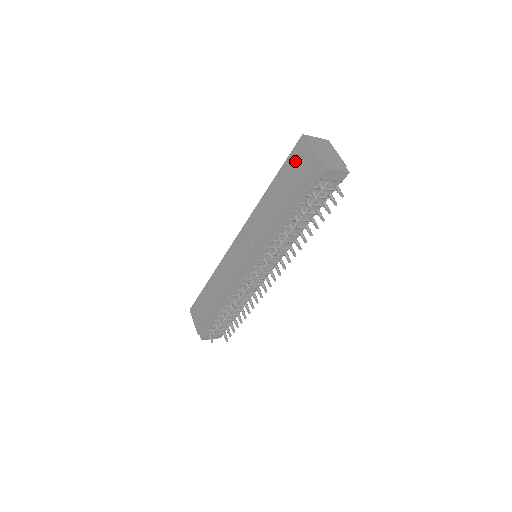
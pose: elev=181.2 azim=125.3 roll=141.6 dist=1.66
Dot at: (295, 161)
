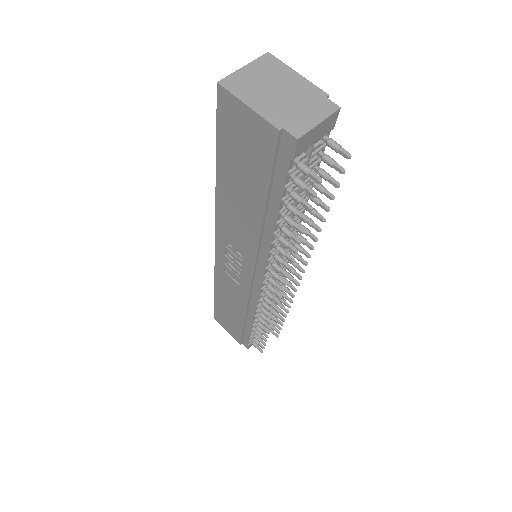
Dot at: (232, 134)
